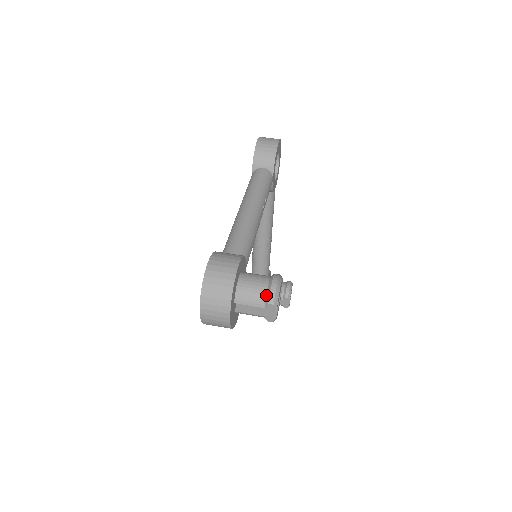
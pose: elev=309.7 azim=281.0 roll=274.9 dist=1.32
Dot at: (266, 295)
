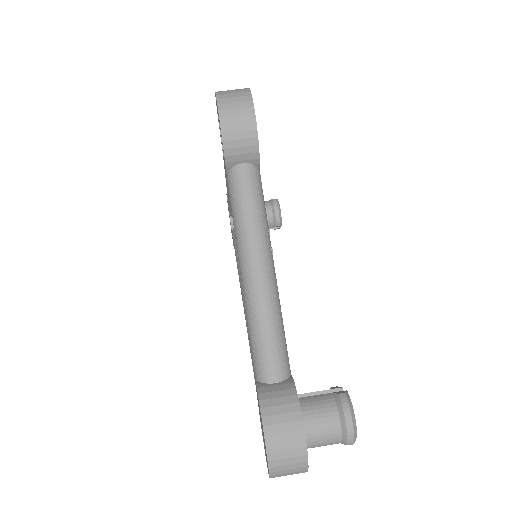
Dot at: (342, 438)
